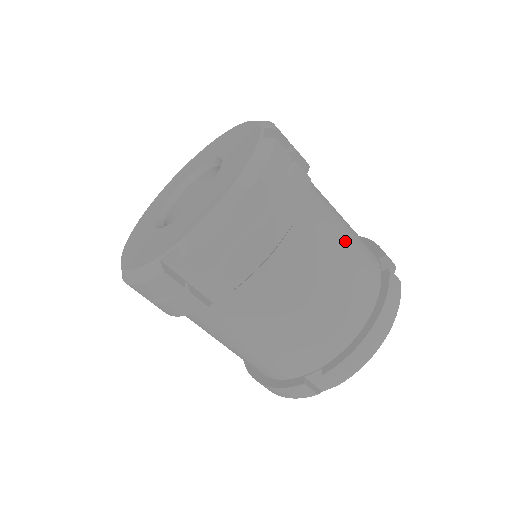
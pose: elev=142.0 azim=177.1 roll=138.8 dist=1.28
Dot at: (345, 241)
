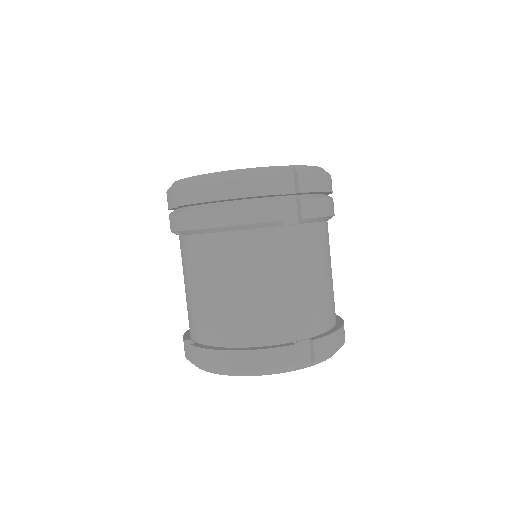
Dot at: occluded
